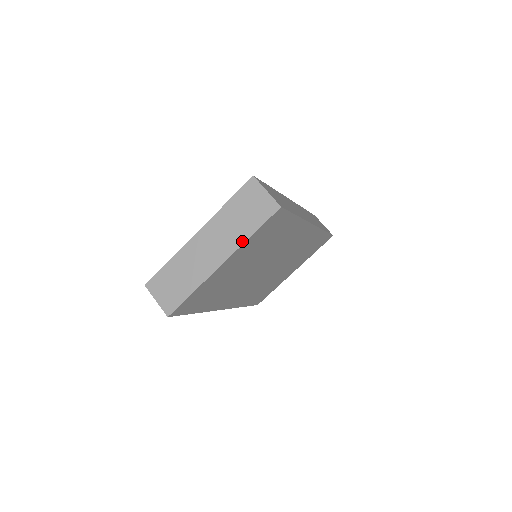
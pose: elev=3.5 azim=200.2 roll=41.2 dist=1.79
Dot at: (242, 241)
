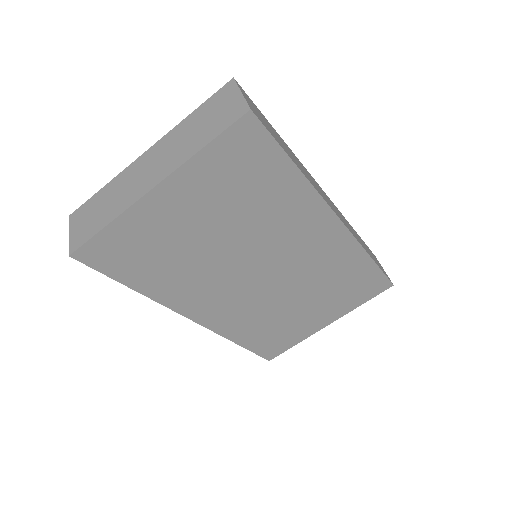
Dot at: (187, 157)
